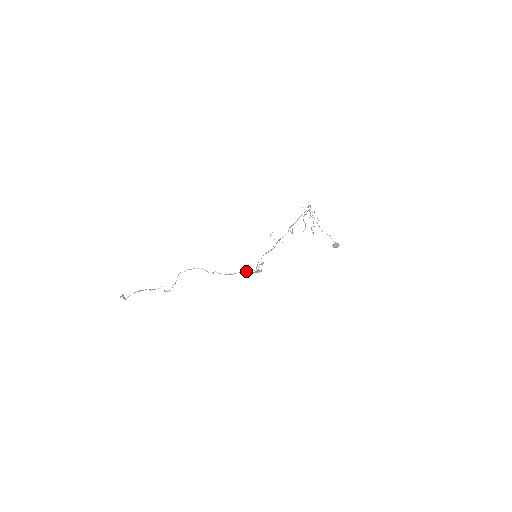
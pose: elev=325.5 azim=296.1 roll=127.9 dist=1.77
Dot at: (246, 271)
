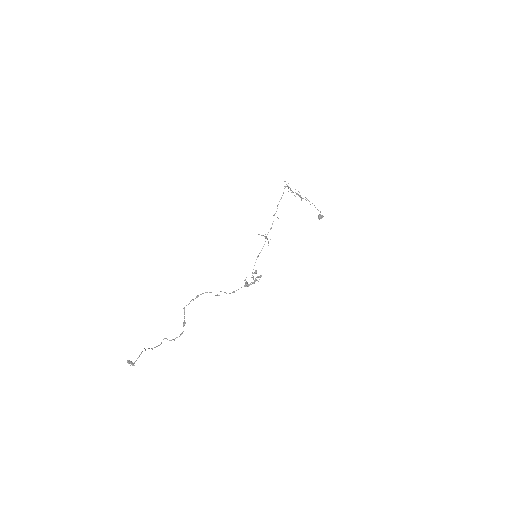
Dot at: (244, 286)
